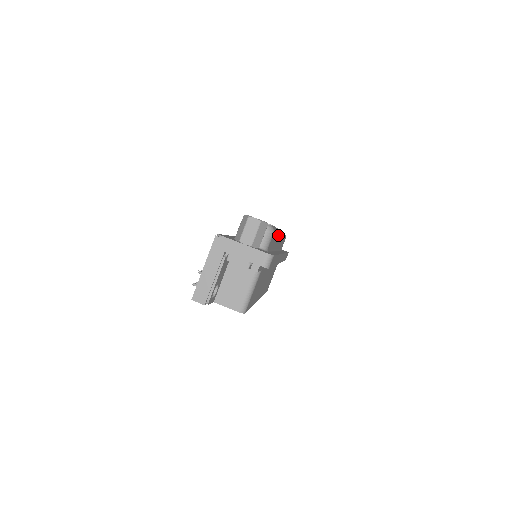
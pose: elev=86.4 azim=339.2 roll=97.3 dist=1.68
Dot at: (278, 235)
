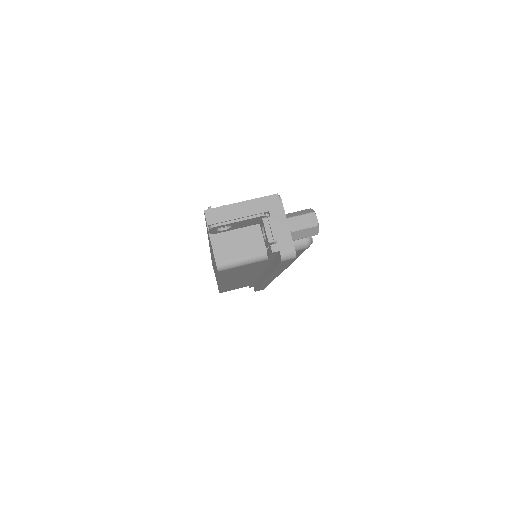
Dot at: occluded
